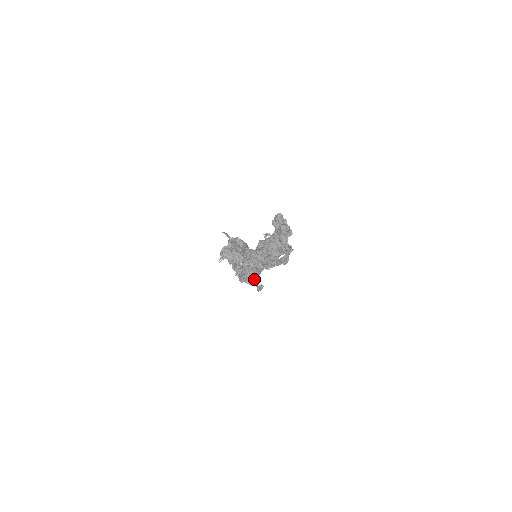
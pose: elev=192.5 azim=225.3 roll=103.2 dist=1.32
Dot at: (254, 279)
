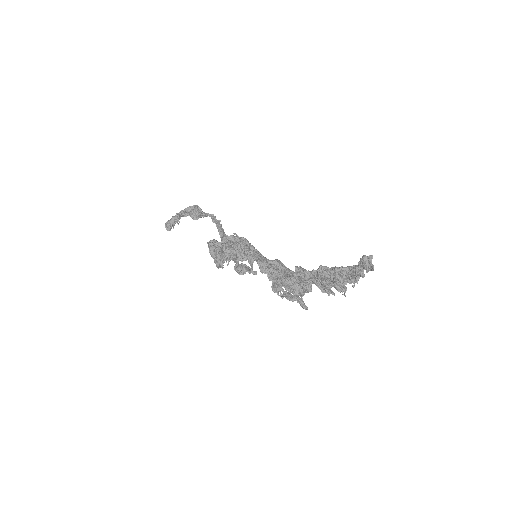
Dot at: occluded
